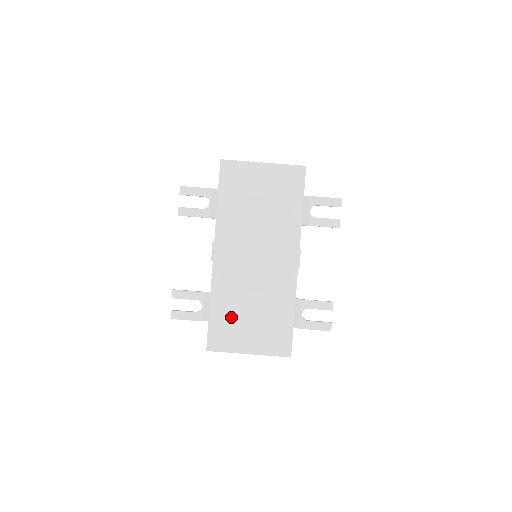
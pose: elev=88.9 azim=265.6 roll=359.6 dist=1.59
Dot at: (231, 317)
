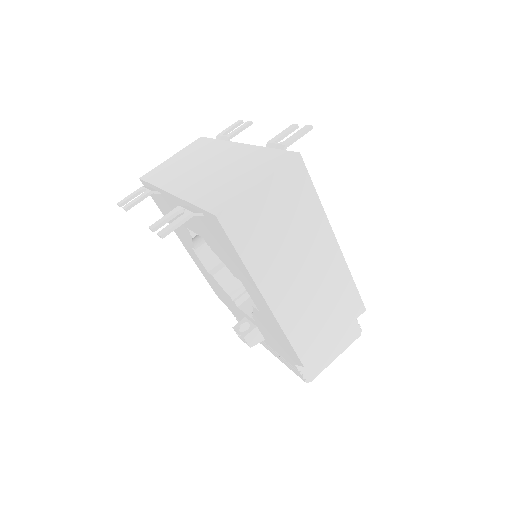
Dot at: (218, 190)
